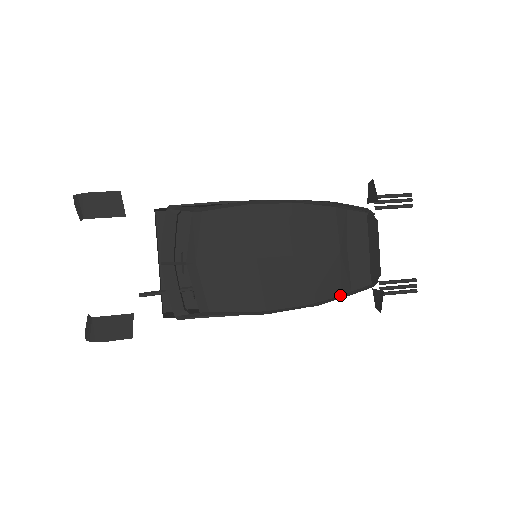
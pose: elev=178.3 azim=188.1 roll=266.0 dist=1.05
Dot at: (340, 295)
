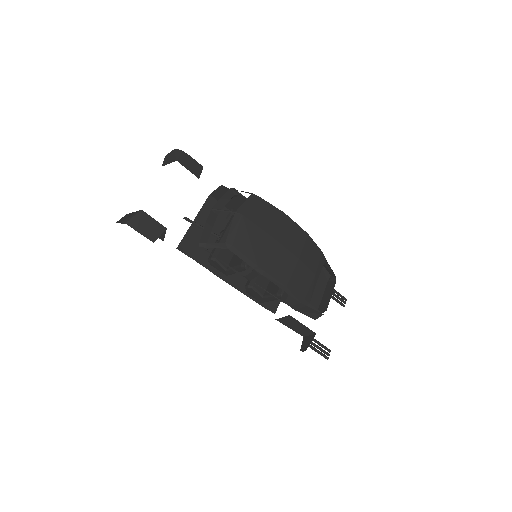
Dot at: (304, 298)
